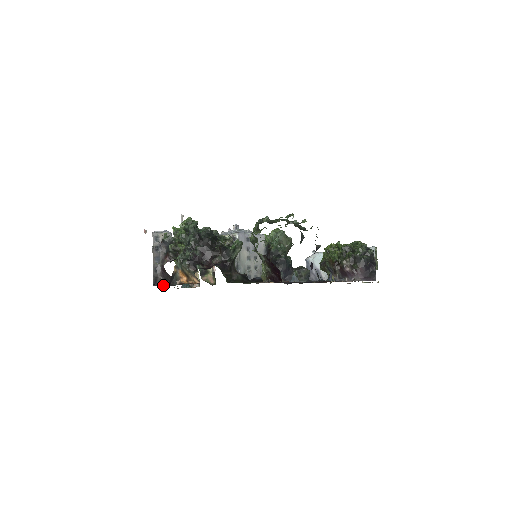
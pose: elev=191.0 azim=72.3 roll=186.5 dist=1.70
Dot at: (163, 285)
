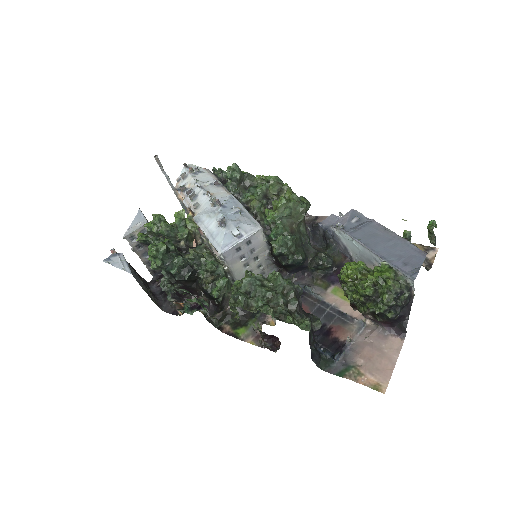
Dot at: occluded
